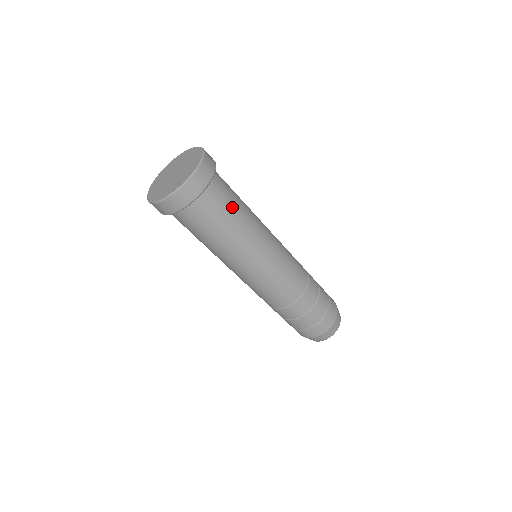
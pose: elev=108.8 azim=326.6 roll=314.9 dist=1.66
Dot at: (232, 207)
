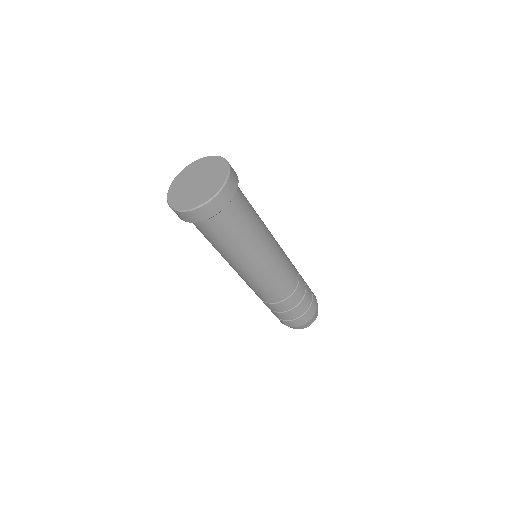
Dot at: (239, 228)
